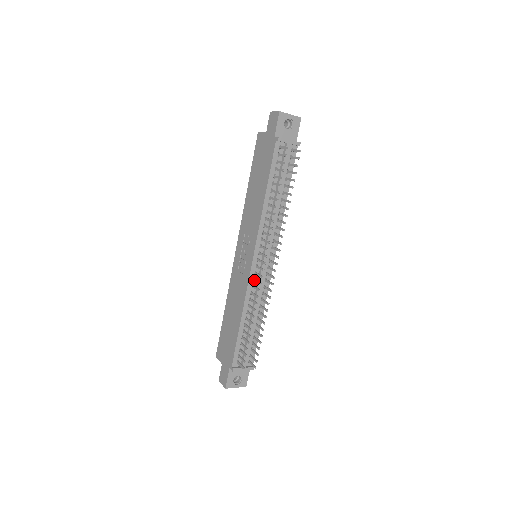
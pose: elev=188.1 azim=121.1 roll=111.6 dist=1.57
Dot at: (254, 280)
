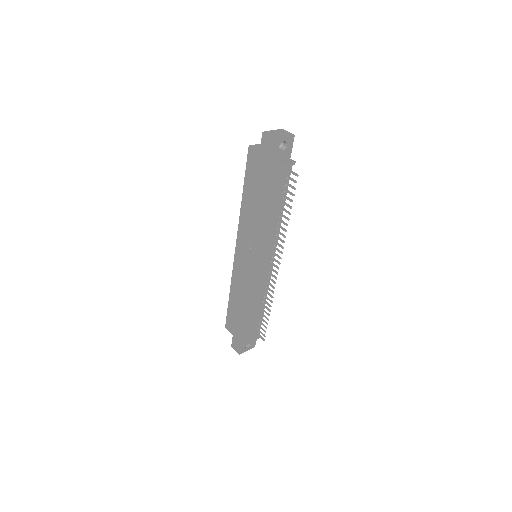
Dot at: (258, 282)
